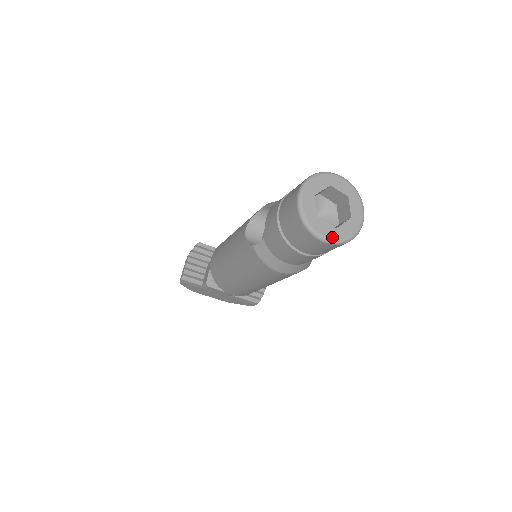
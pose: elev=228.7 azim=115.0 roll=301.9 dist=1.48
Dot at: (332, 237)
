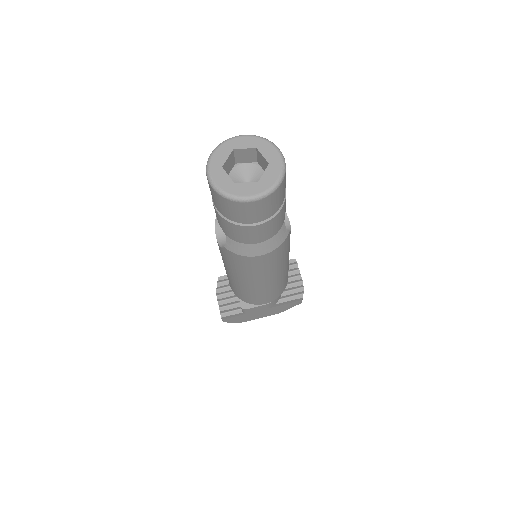
Dot at: (258, 192)
